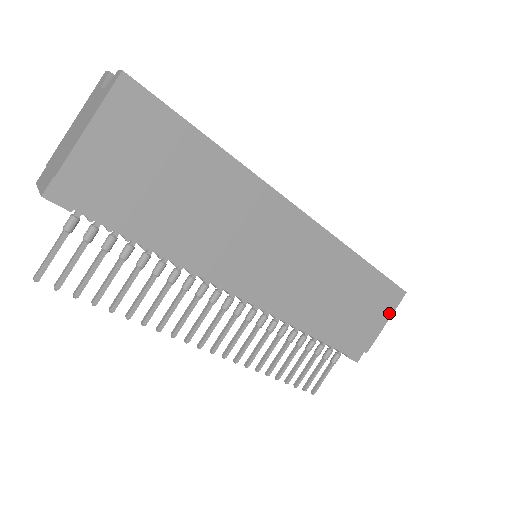
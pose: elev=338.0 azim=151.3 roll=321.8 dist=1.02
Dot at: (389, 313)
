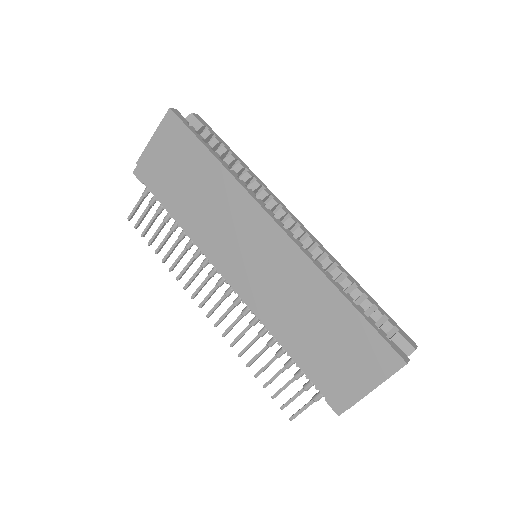
Dot at: (380, 377)
